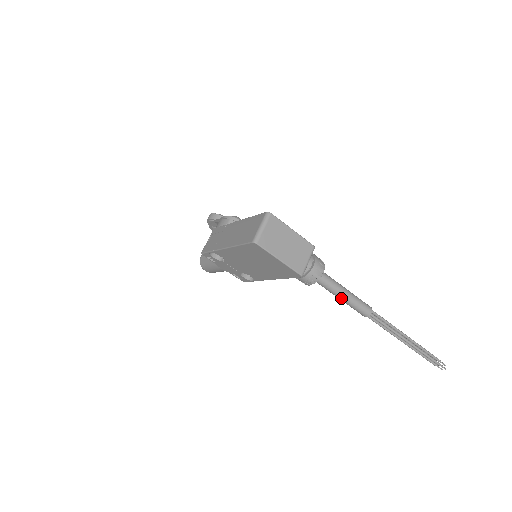
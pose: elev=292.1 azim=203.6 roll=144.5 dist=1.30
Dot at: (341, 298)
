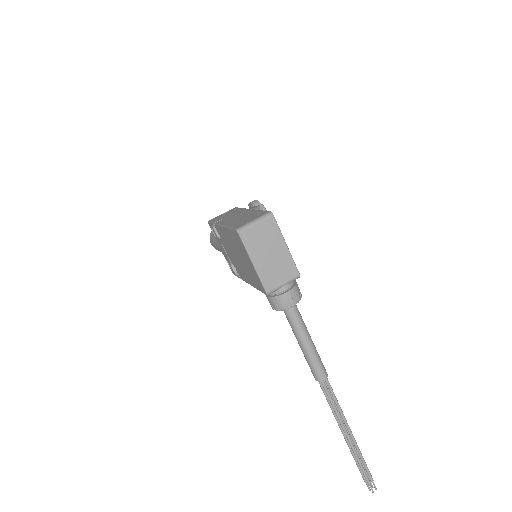
Dot at: (300, 344)
